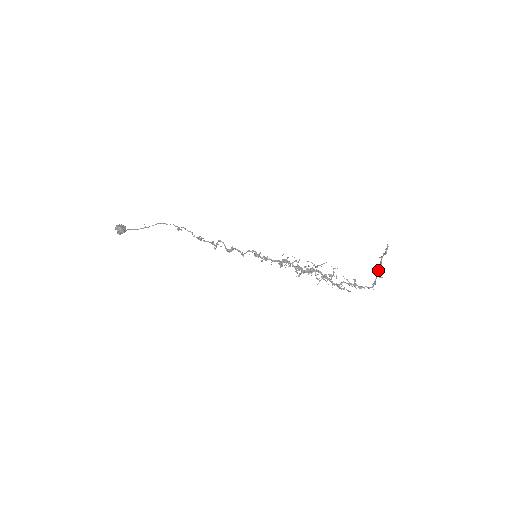
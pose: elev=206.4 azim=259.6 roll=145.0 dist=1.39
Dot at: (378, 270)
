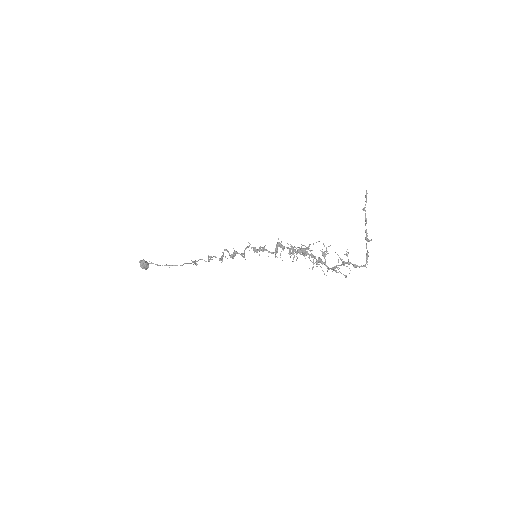
Dot at: (365, 230)
